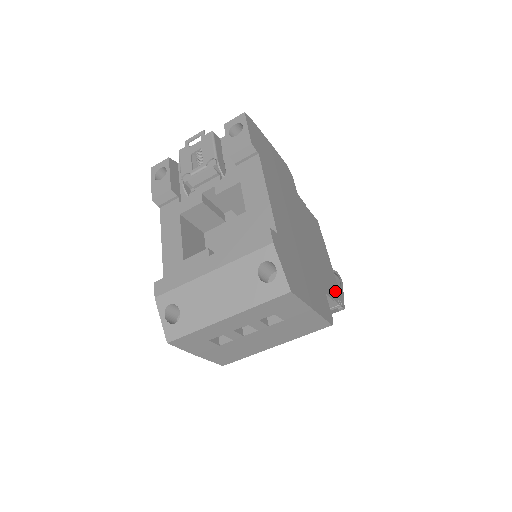
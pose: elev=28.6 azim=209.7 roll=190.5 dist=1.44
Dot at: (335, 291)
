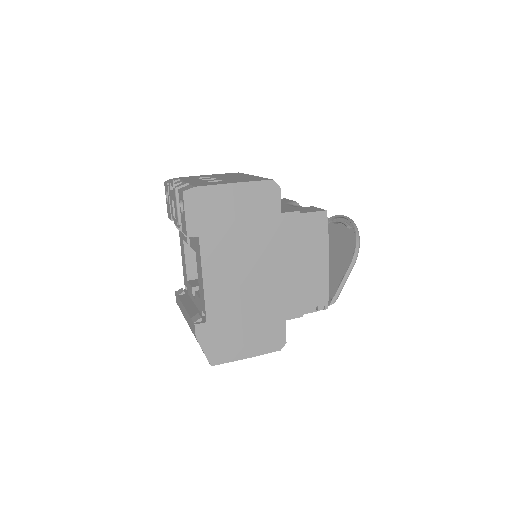
Dot at: (316, 299)
